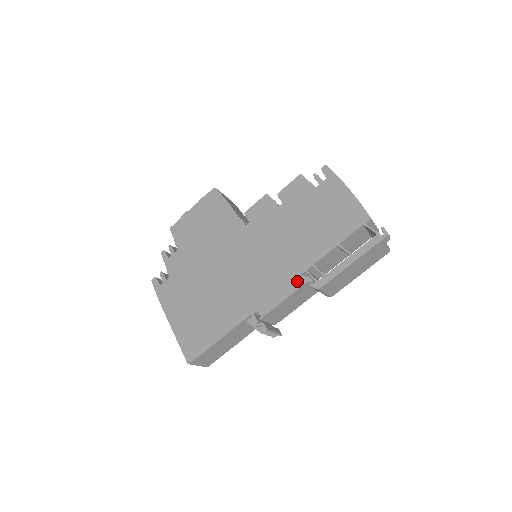
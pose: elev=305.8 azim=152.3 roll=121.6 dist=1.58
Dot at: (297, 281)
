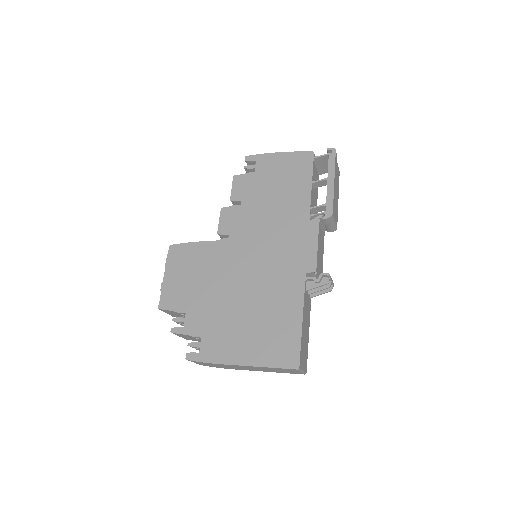
Dot at: (312, 226)
